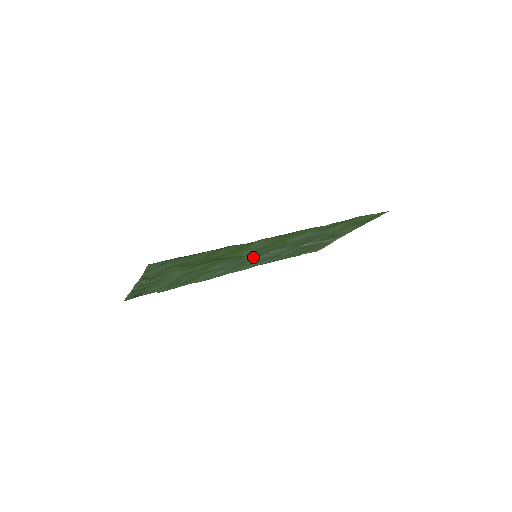
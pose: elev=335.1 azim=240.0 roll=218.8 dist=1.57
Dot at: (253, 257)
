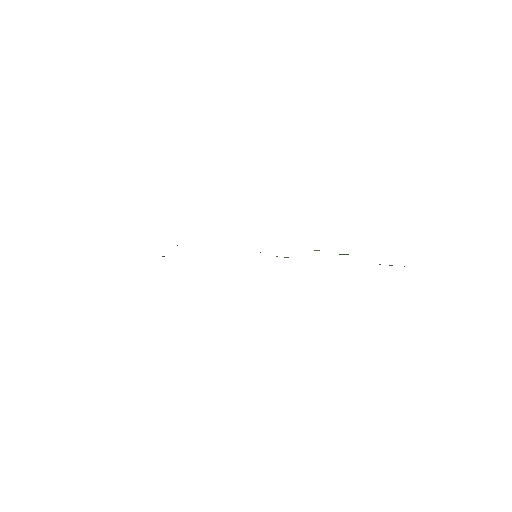
Dot at: occluded
